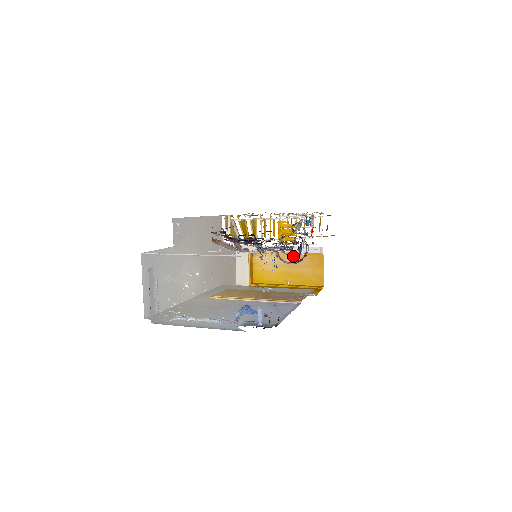
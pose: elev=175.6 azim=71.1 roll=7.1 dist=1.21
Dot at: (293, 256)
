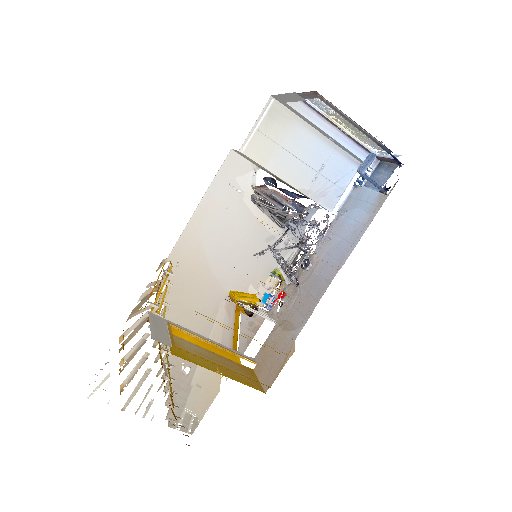
Dot at: (219, 356)
